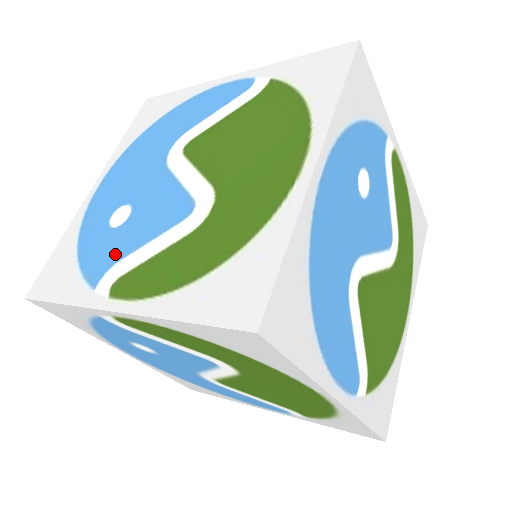
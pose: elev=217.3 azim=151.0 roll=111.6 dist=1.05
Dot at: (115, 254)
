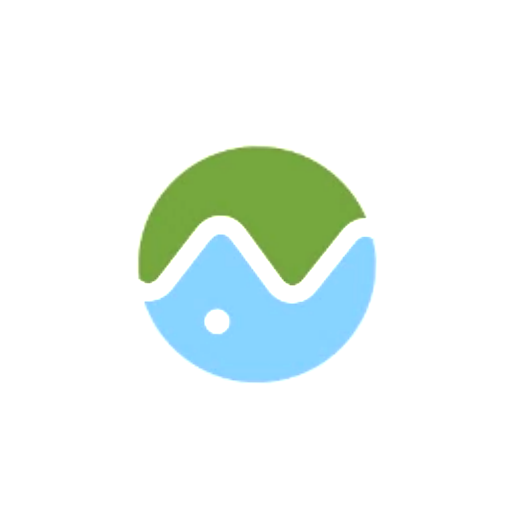
Dot at: occluded
